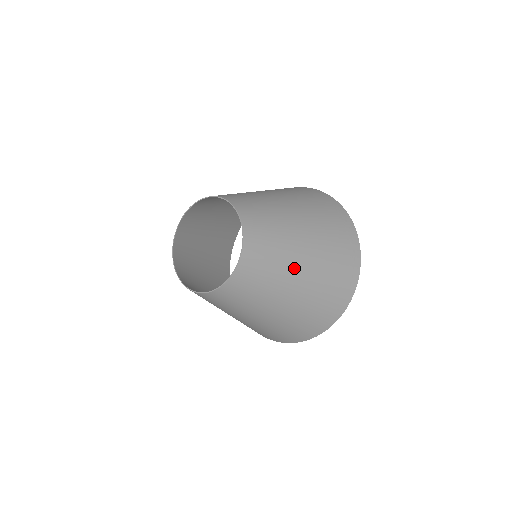
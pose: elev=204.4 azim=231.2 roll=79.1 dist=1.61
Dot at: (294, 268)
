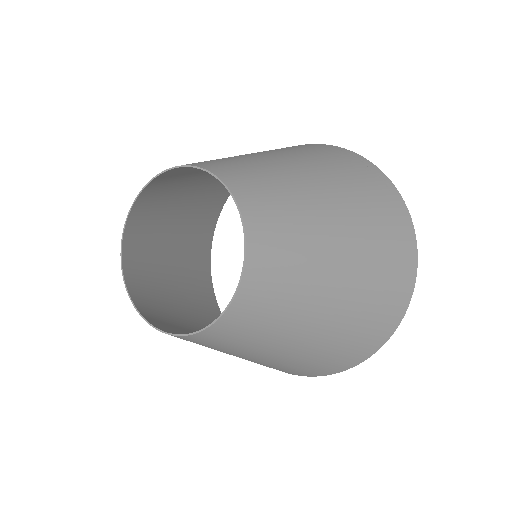
Dot at: (312, 189)
